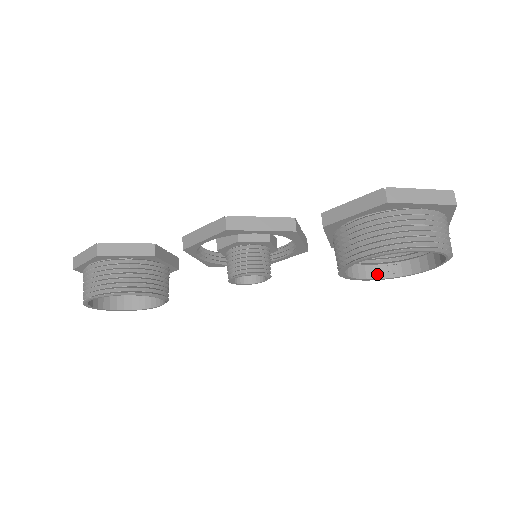
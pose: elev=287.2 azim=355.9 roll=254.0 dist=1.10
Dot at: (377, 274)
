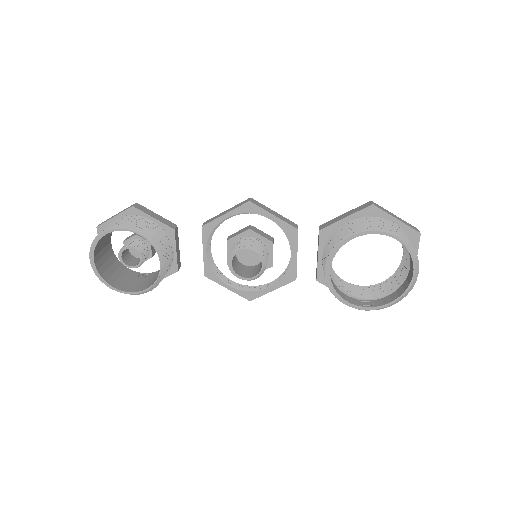
Dot at: (353, 302)
